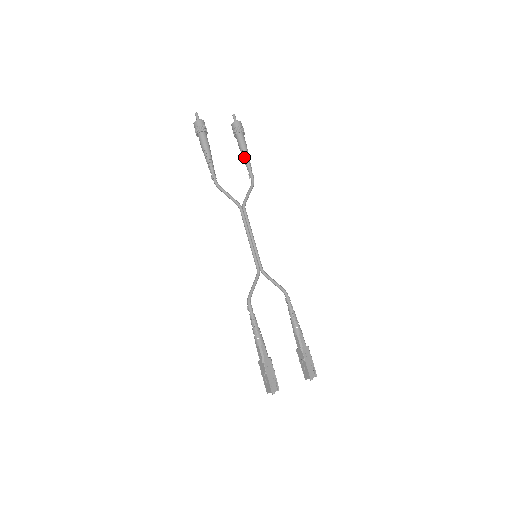
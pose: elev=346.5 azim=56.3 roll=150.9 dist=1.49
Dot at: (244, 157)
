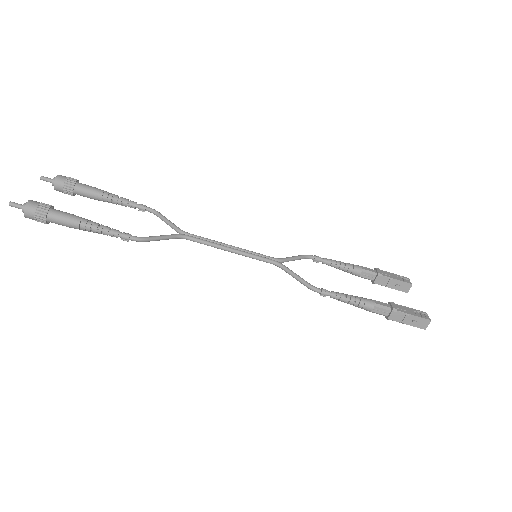
Dot at: (113, 200)
